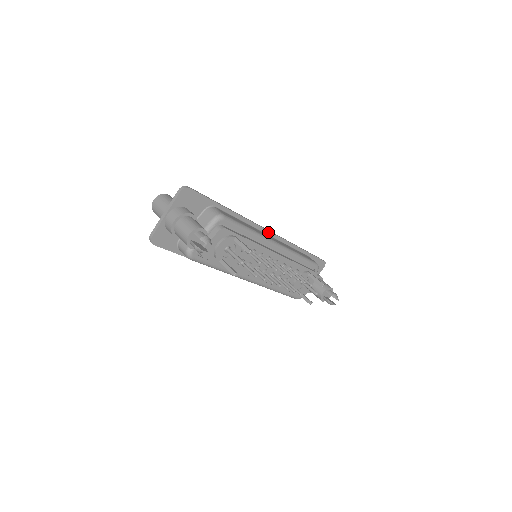
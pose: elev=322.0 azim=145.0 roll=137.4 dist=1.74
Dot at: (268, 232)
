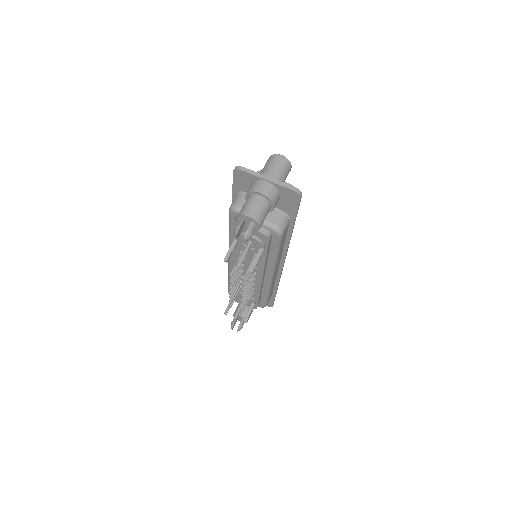
Dot at: (282, 263)
